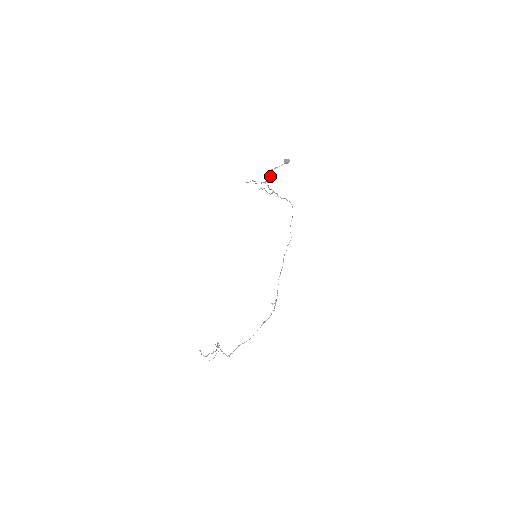
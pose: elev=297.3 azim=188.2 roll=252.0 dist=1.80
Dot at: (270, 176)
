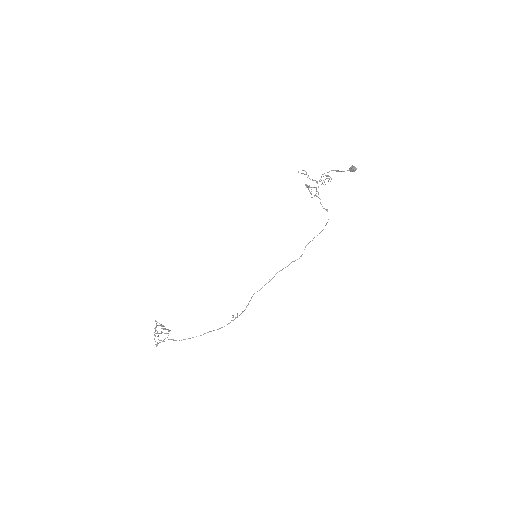
Dot at: occluded
